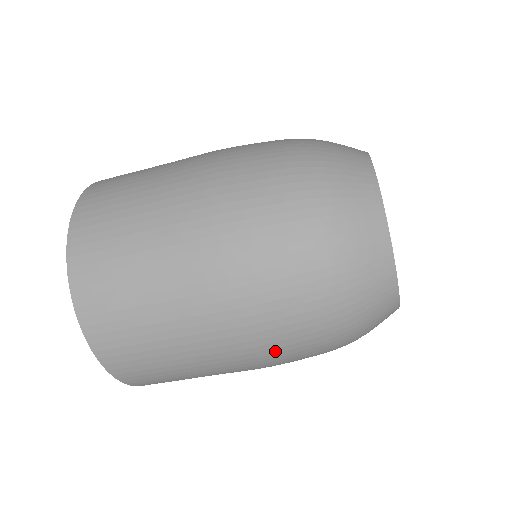
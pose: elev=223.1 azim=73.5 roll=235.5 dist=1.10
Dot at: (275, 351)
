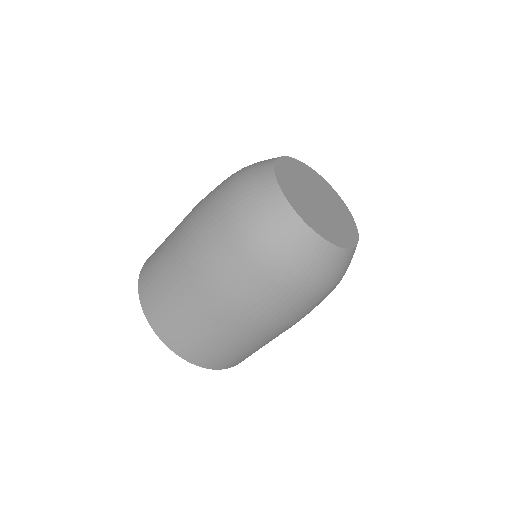
Dot at: (263, 309)
